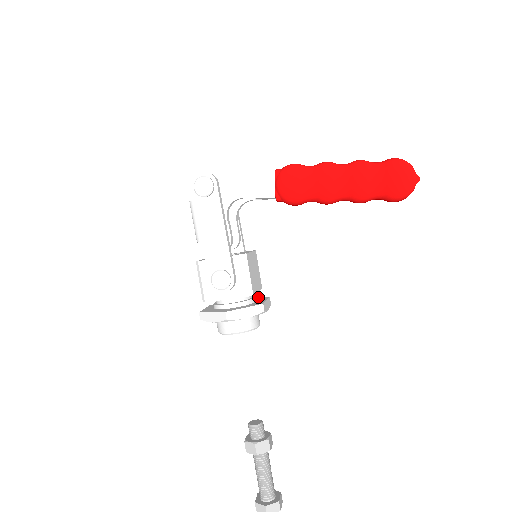
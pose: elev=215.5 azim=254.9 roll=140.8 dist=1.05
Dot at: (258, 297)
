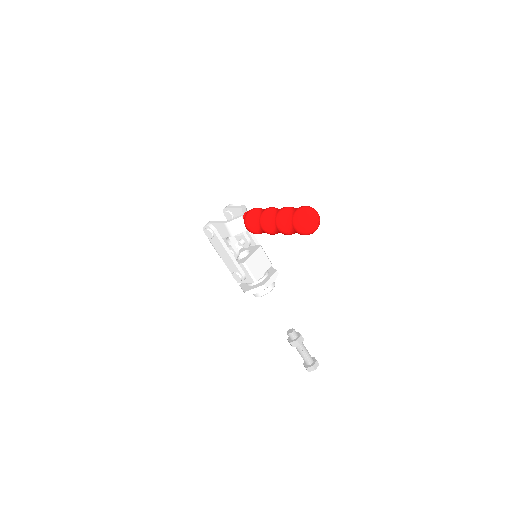
Dot at: (273, 268)
